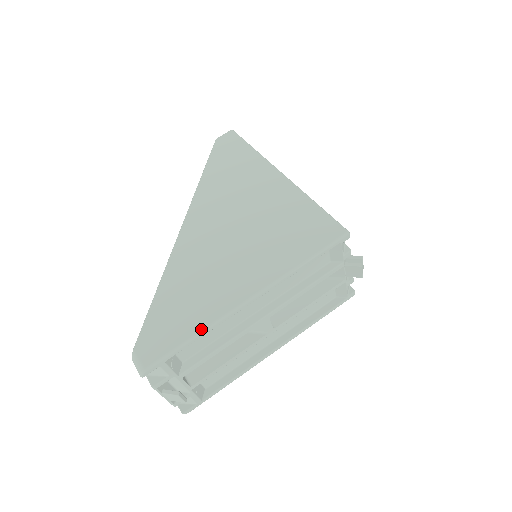
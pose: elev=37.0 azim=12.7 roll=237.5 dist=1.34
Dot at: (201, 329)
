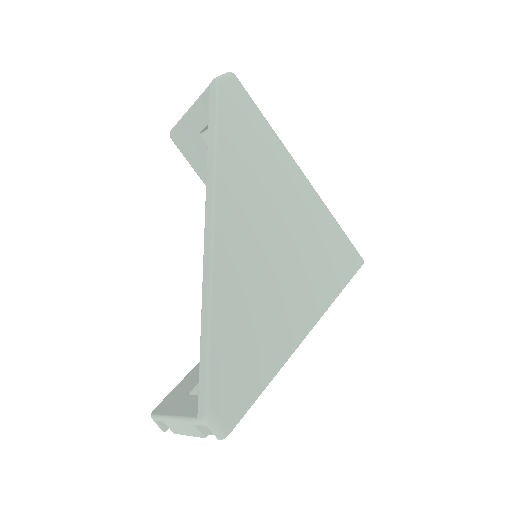
Dot at: (274, 374)
